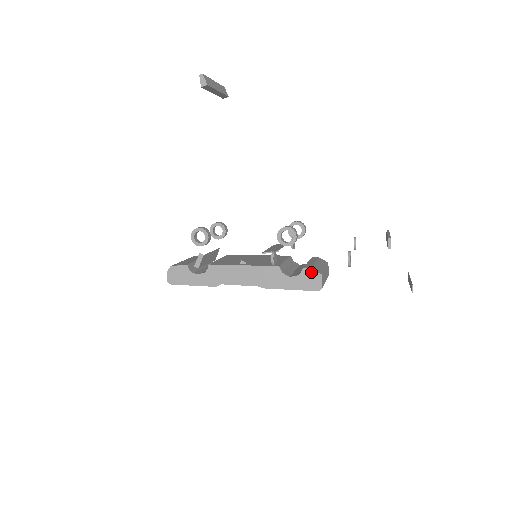
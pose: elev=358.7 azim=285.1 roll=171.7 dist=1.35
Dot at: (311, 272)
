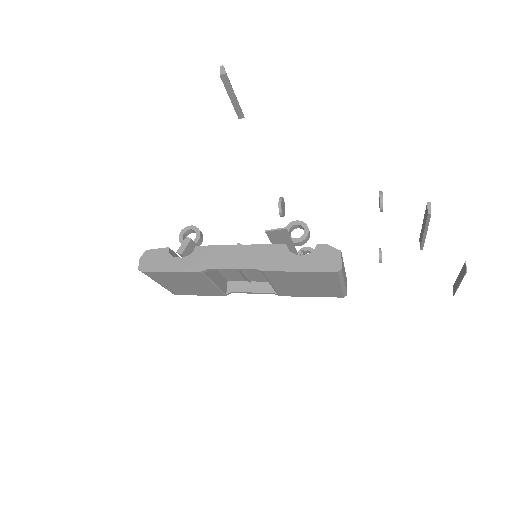
Dot at: (327, 249)
